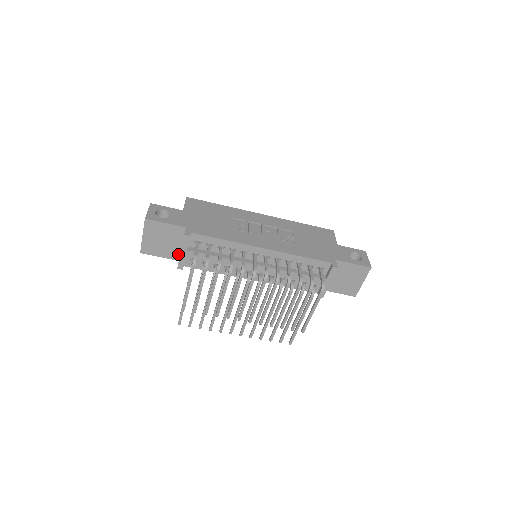
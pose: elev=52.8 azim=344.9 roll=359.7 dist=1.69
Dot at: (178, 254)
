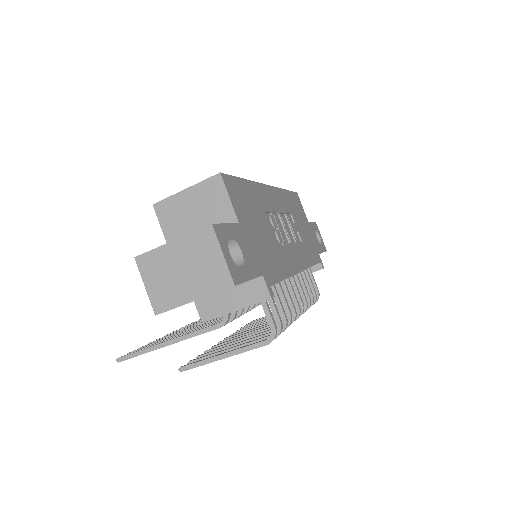
Dot at: occluded
